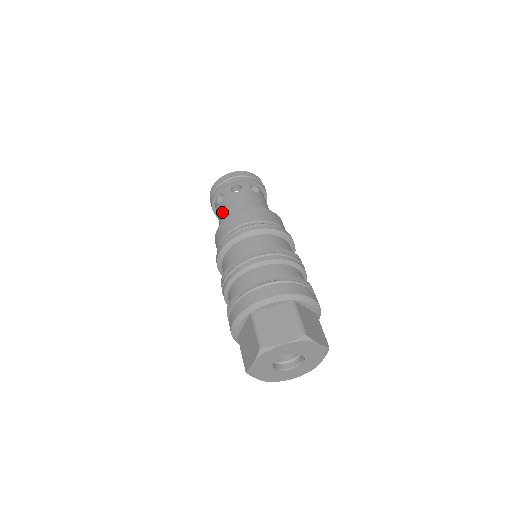
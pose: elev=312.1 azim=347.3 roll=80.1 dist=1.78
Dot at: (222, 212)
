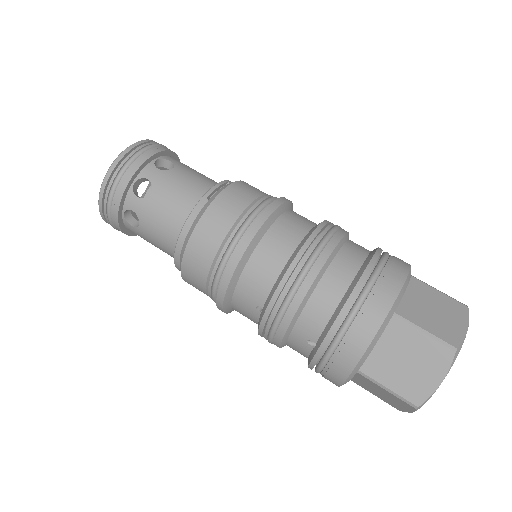
Dot at: (167, 206)
